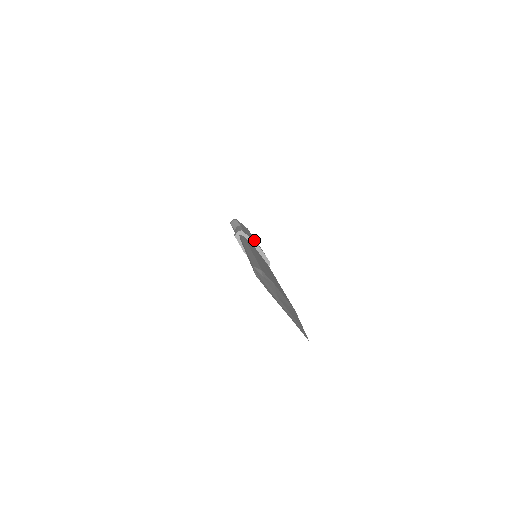
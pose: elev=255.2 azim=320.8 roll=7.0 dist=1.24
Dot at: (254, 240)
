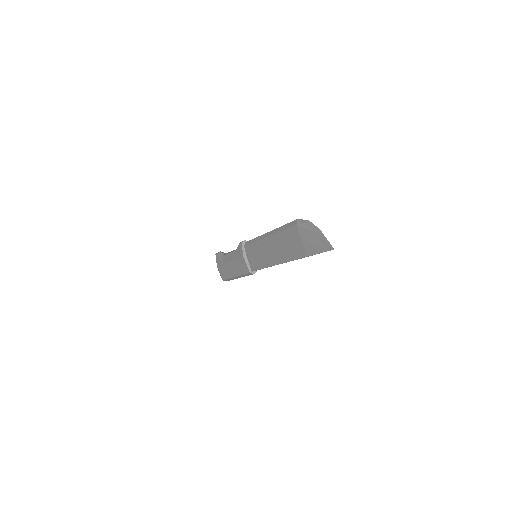
Dot at: occluded
